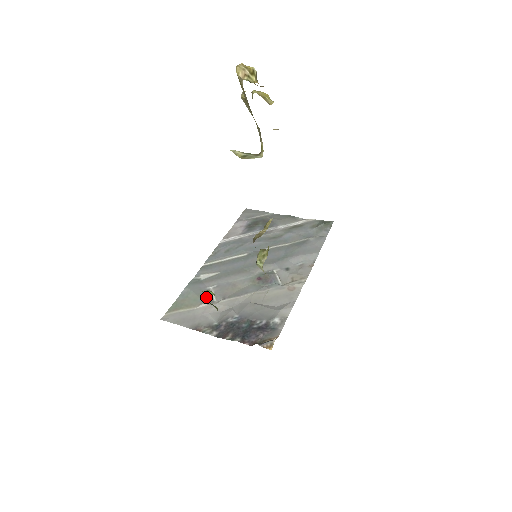
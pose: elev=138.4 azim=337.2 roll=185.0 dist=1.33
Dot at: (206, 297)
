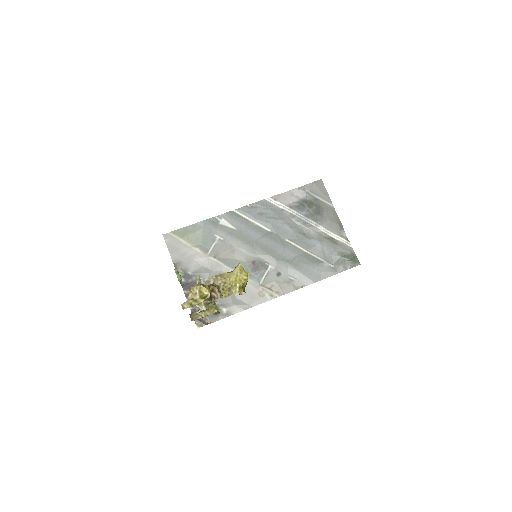
Dot at: (207, 243)
